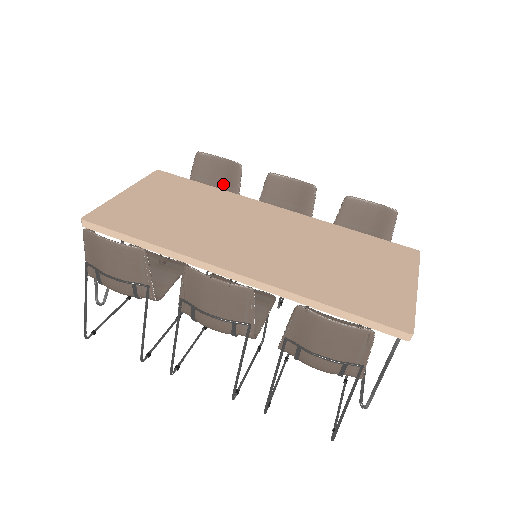
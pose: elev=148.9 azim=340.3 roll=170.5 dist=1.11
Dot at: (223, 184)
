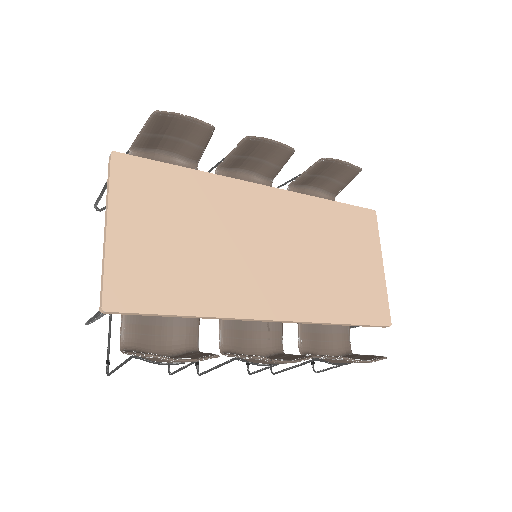
Dot at: (184, 140)
